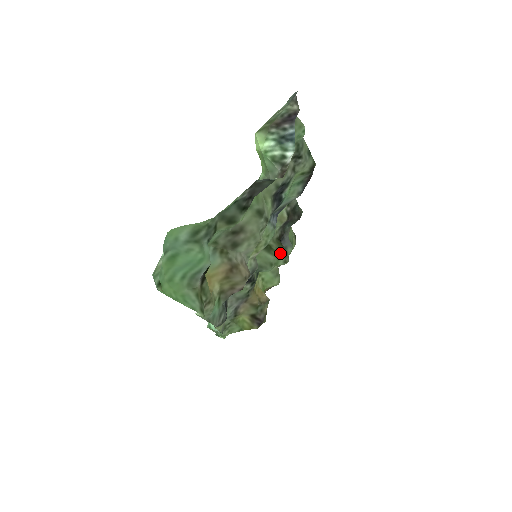
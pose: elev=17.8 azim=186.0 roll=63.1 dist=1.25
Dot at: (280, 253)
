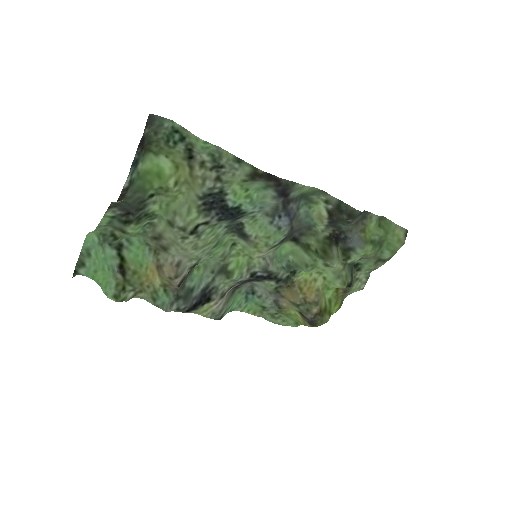
Dot at: (318, 255)
